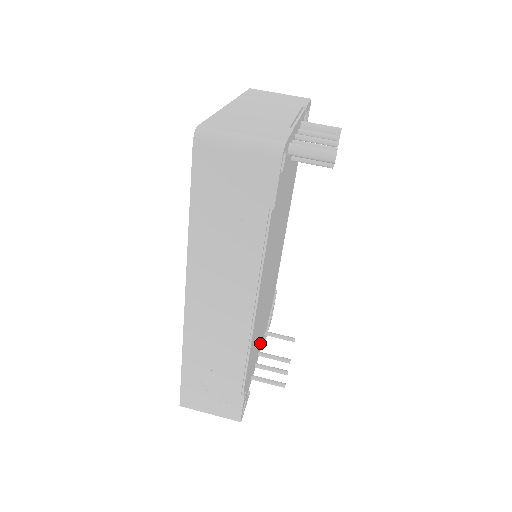
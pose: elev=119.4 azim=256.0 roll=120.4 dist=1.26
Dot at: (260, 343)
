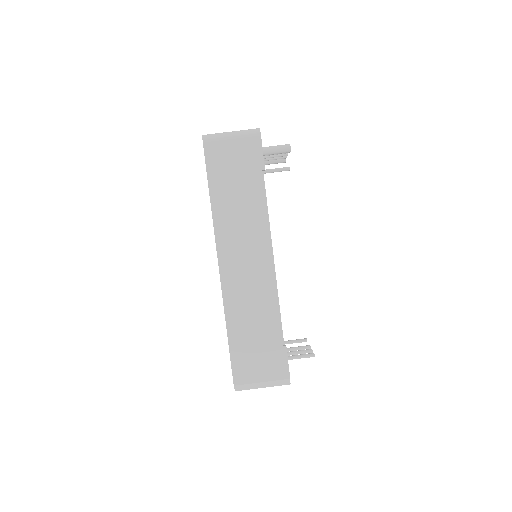
Dot at: occluded
